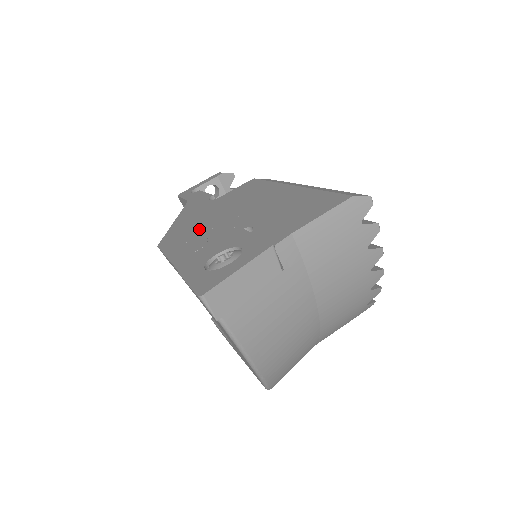
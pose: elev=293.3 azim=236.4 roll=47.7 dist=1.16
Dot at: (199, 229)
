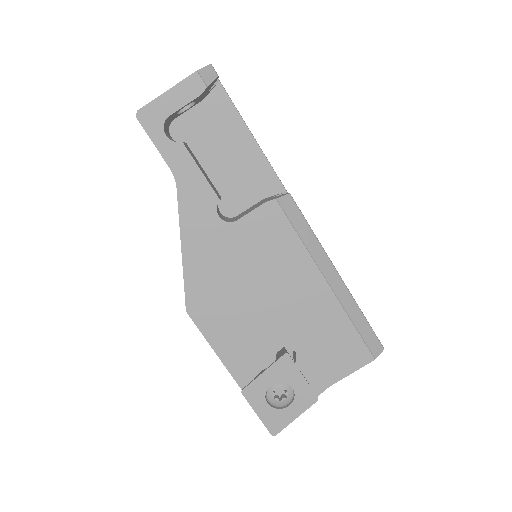
Dot at: (233, 309)
